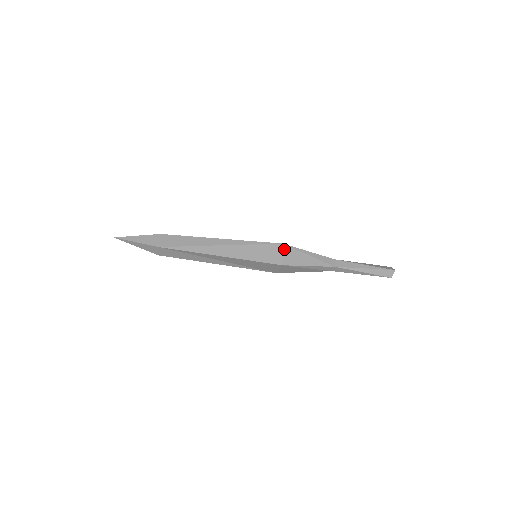
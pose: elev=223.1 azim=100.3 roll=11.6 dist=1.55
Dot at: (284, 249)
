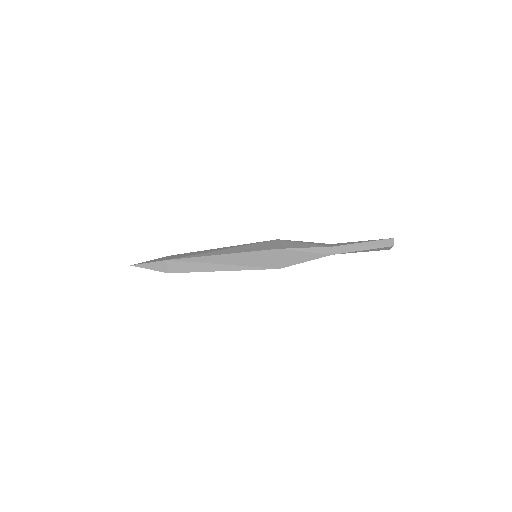
Dot at: (279, 242)
